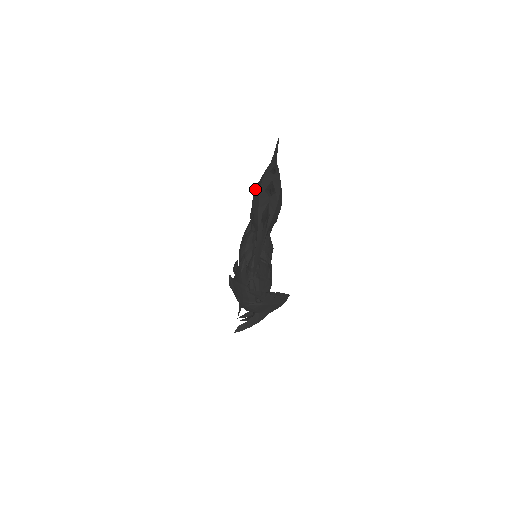
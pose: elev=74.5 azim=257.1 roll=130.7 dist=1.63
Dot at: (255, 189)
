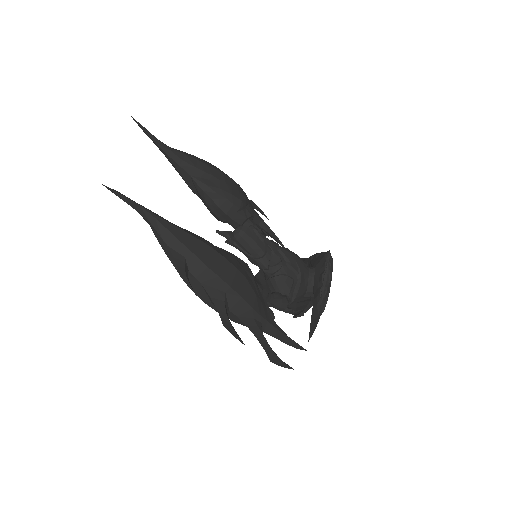
Dot at: occluded
